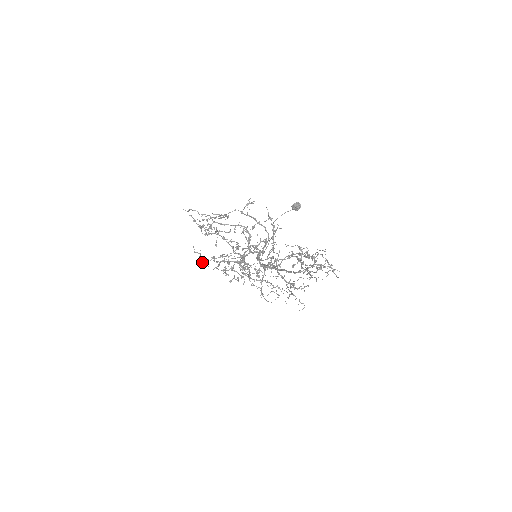
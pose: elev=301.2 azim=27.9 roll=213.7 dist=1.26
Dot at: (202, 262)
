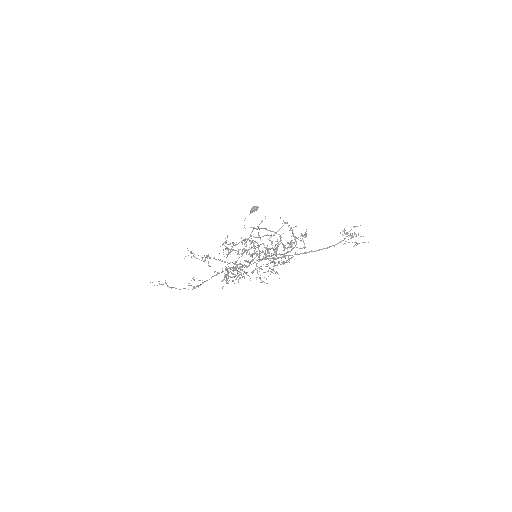
Dot at: occluded
